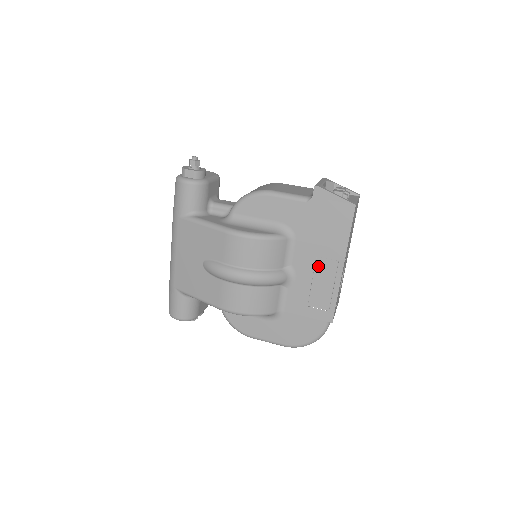
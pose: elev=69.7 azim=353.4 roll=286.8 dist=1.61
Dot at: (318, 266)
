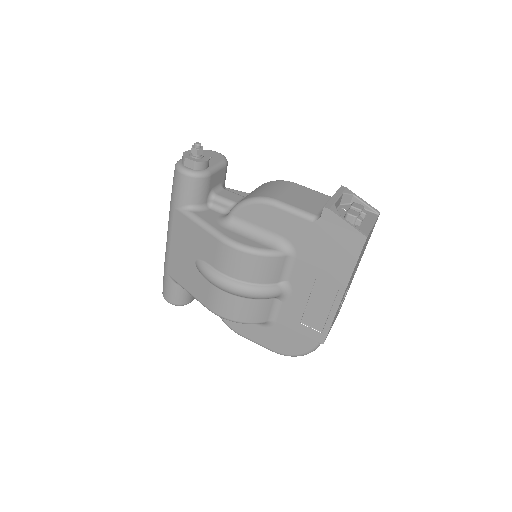
Dot at: (316, 288)
